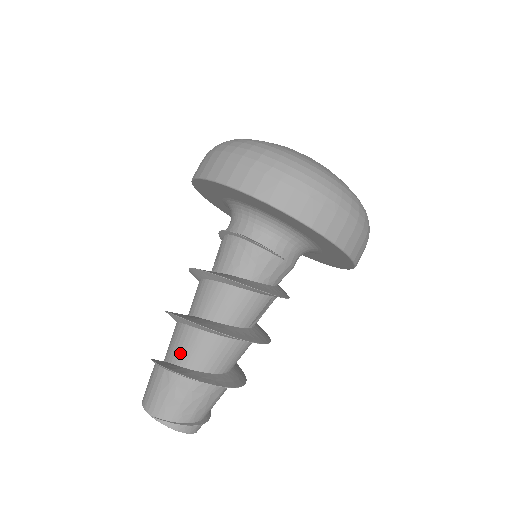
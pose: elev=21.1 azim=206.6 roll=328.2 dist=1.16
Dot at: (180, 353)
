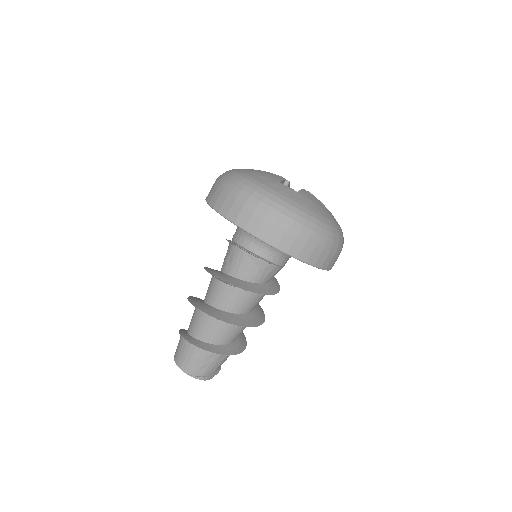
Dot at: (206, 334)
